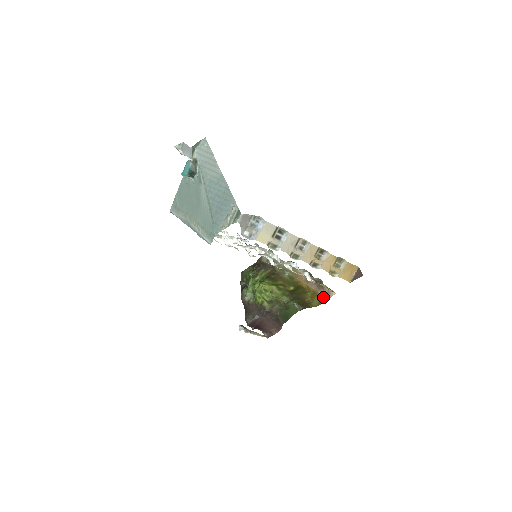
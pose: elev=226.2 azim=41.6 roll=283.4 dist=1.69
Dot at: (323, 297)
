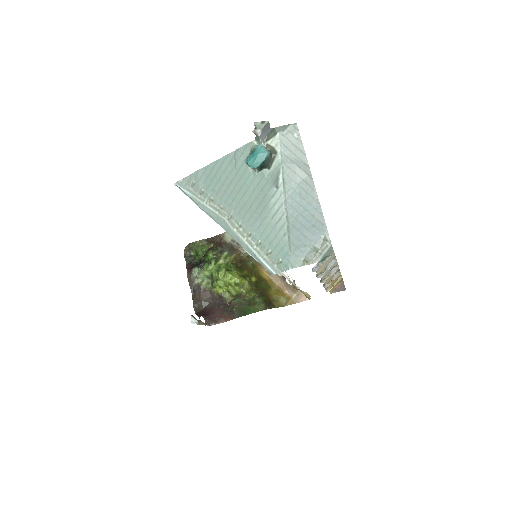
Dot at: (291, 298)
